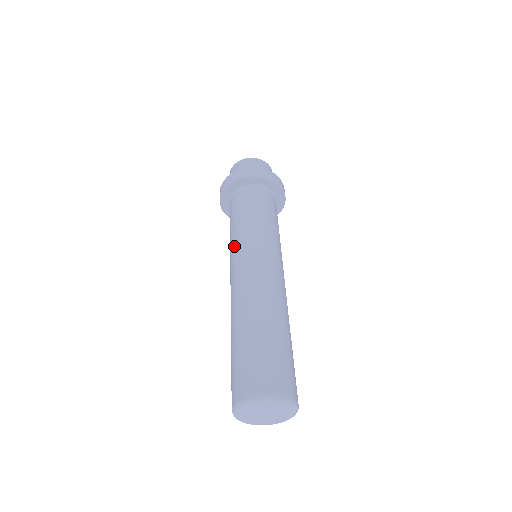
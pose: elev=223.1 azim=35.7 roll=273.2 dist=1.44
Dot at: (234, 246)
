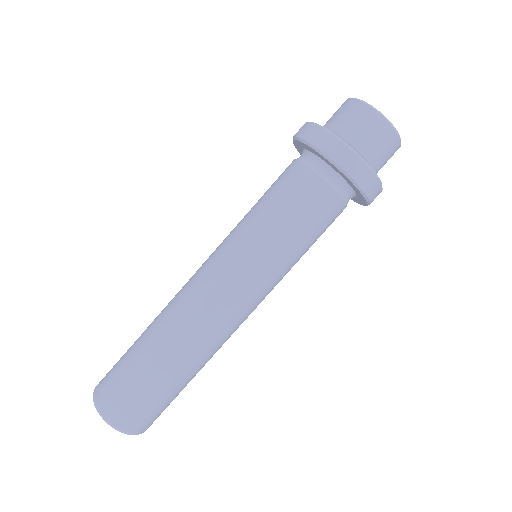
Dot at: (230, 232)
